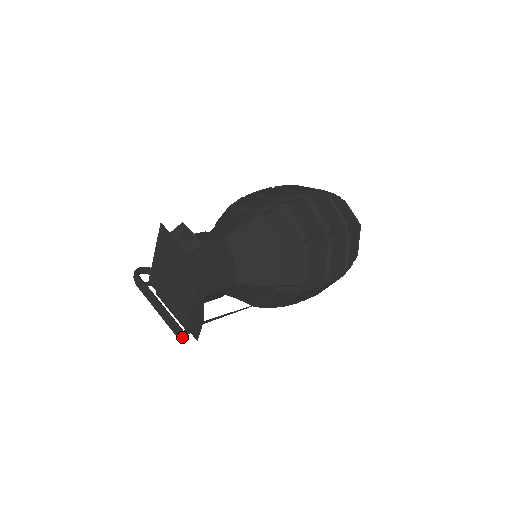
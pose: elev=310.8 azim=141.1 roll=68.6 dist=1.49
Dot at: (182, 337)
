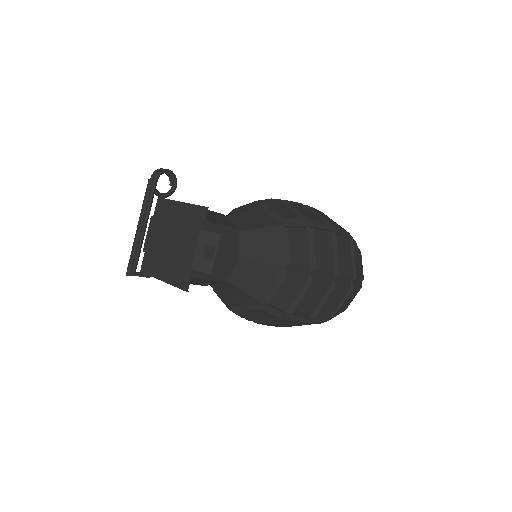
Dot at: (130, 272)
